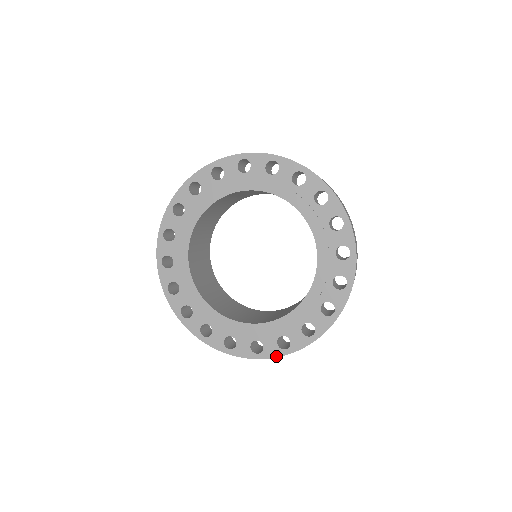
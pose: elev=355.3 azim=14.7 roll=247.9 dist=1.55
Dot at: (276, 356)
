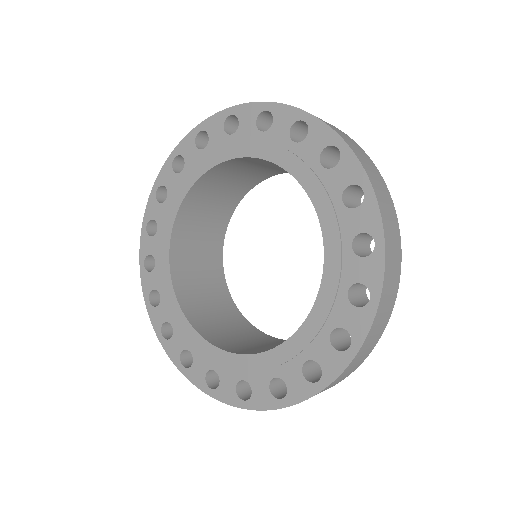
Dot at: (230, 403)
